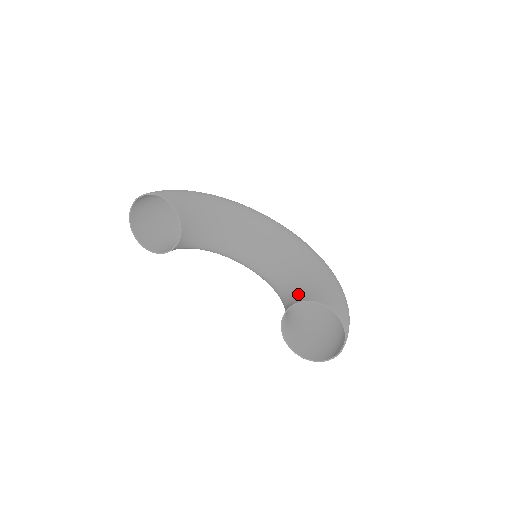
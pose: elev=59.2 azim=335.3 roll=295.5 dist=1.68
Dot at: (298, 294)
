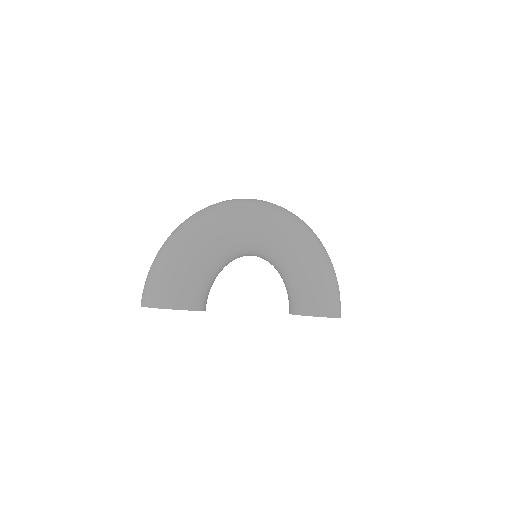
Dot at: (305, 300)
